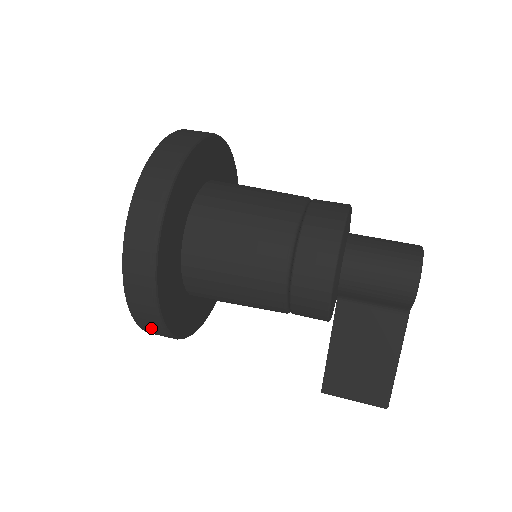
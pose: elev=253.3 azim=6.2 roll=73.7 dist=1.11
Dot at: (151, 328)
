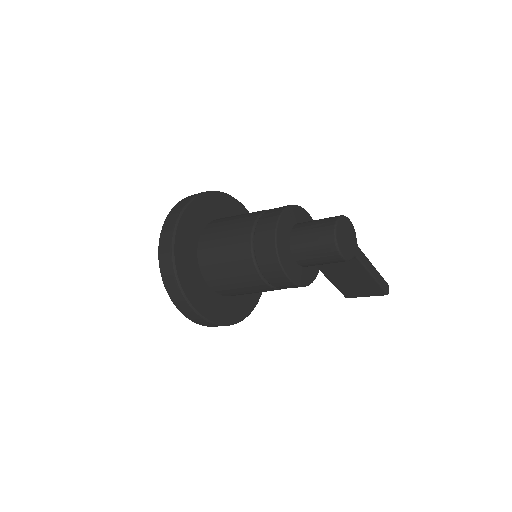
Dot at: occluded
